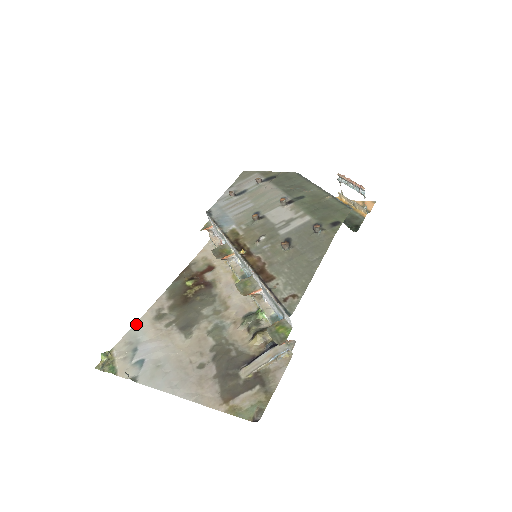
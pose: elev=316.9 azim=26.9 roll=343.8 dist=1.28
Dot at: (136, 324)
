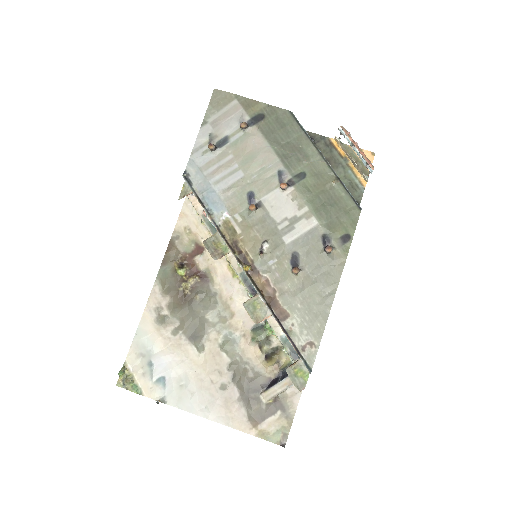
Dot at: (139, 329)
